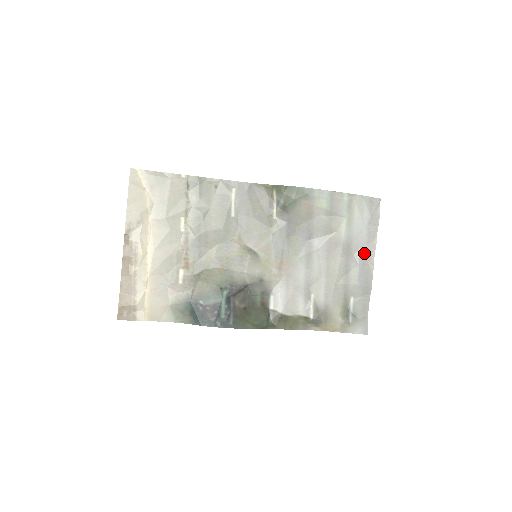
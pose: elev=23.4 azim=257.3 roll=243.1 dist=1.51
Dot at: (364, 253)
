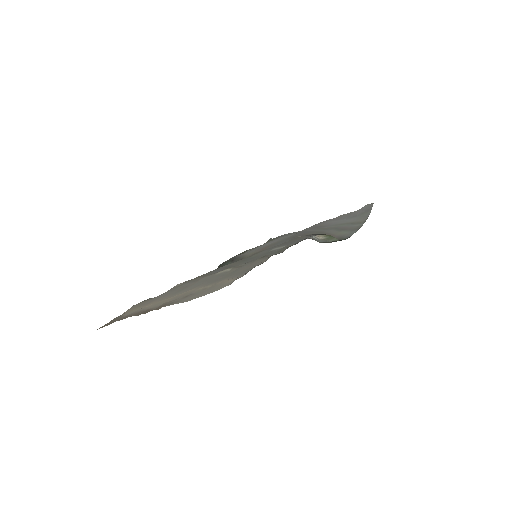
Dot at: occluded
